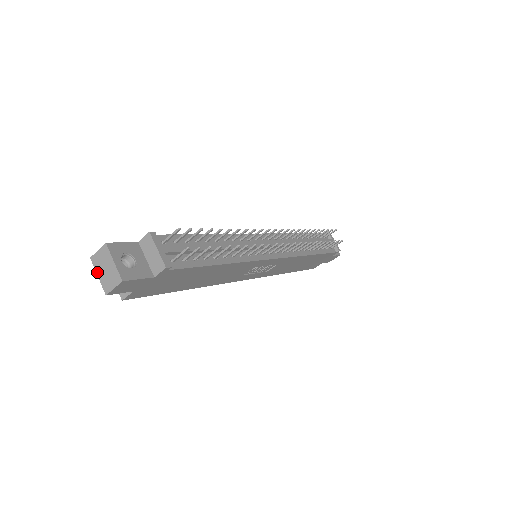
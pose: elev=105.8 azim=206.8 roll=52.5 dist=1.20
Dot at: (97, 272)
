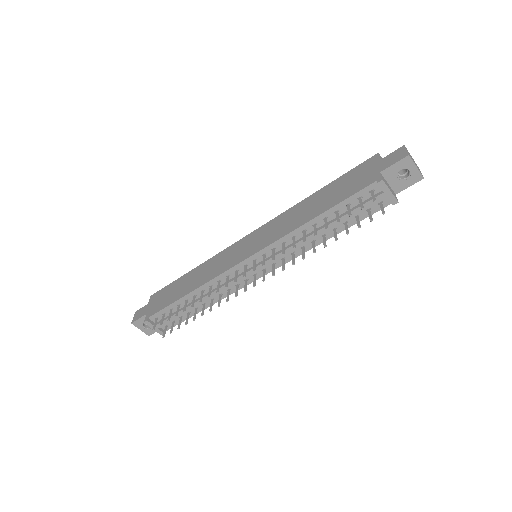
Dot at: occluded
